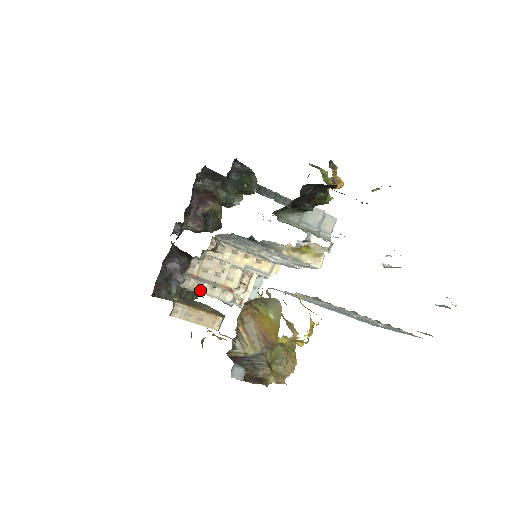
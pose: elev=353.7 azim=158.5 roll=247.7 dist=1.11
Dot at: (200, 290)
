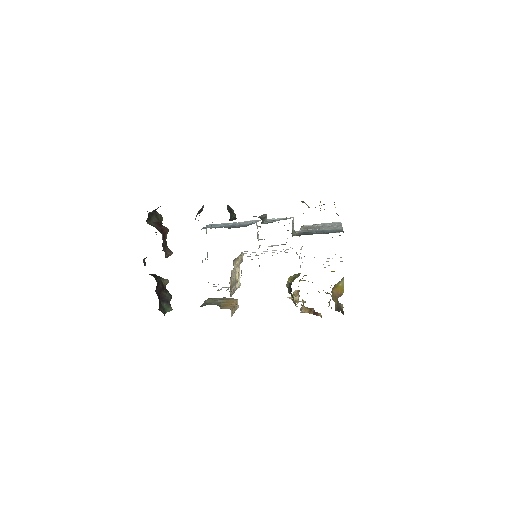
Dot at: (233, 293)
